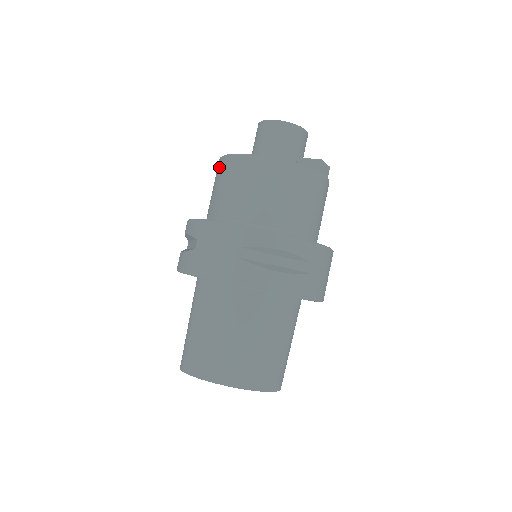
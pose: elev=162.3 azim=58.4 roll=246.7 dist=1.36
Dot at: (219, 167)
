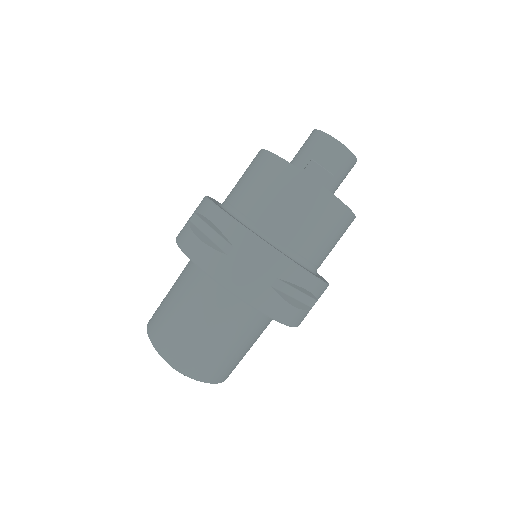
Dot at: occluded
